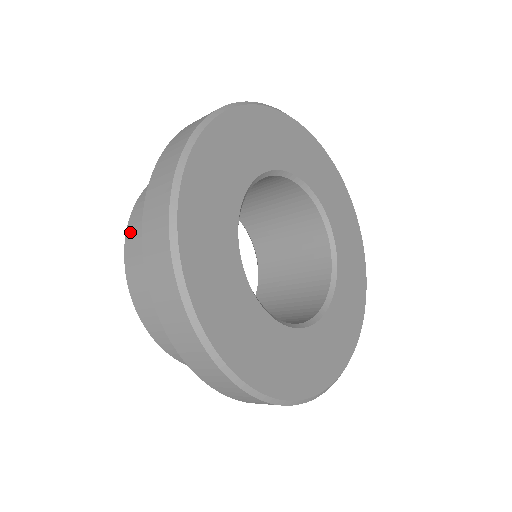
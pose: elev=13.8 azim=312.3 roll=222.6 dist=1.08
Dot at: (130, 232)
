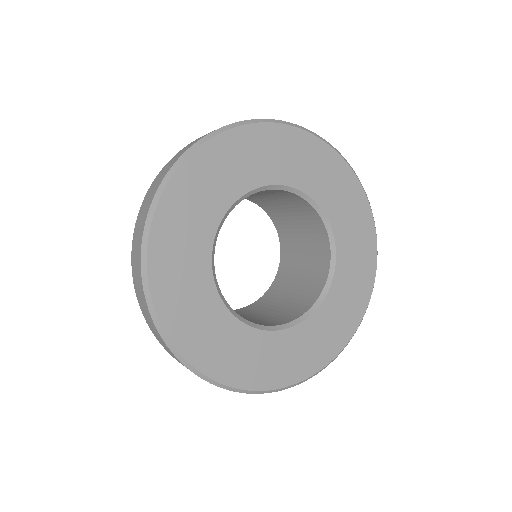
Dot at: occluded
